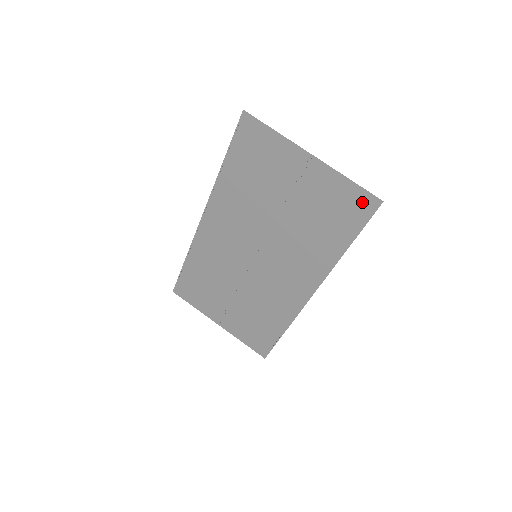
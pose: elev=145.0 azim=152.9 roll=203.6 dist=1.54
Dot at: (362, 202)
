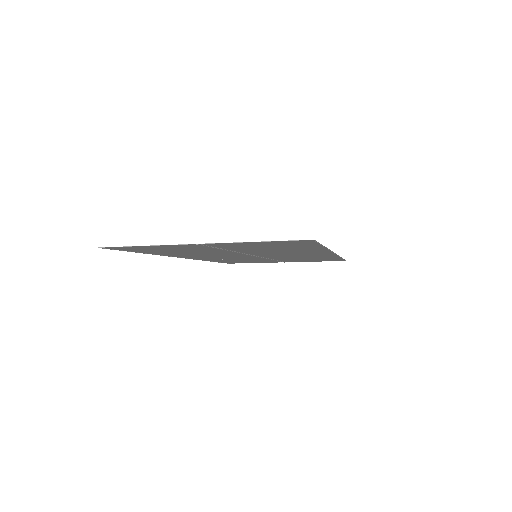
Dot at: (294, 242)
